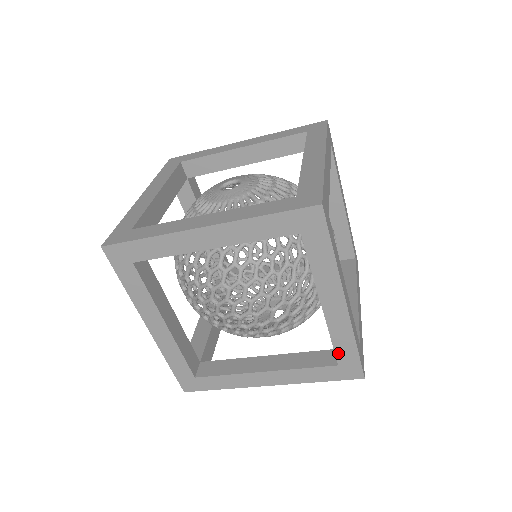
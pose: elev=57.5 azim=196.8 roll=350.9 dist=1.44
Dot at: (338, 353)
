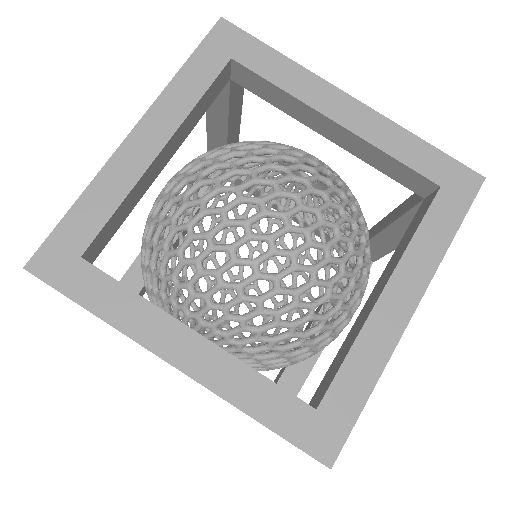
Dot at: (336, 385)
